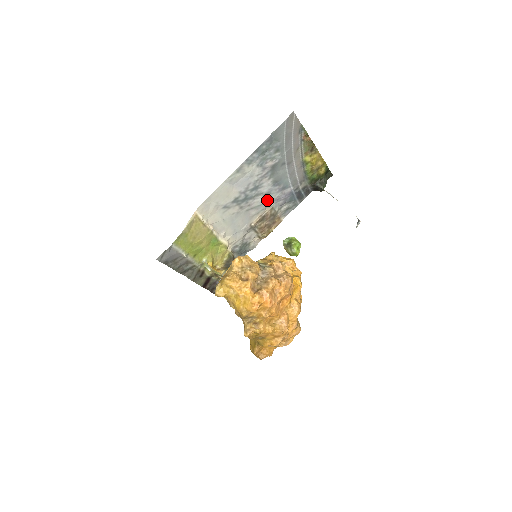
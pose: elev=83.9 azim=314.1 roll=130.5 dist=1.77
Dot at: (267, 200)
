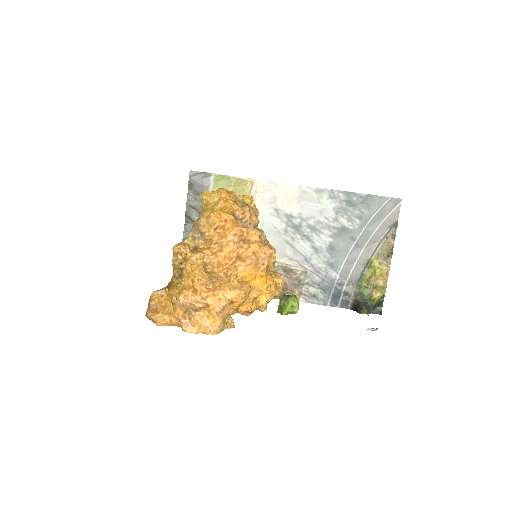
Dot at: (309, 257)
